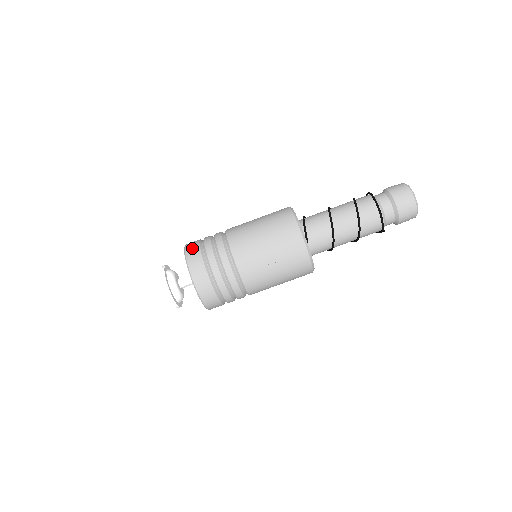
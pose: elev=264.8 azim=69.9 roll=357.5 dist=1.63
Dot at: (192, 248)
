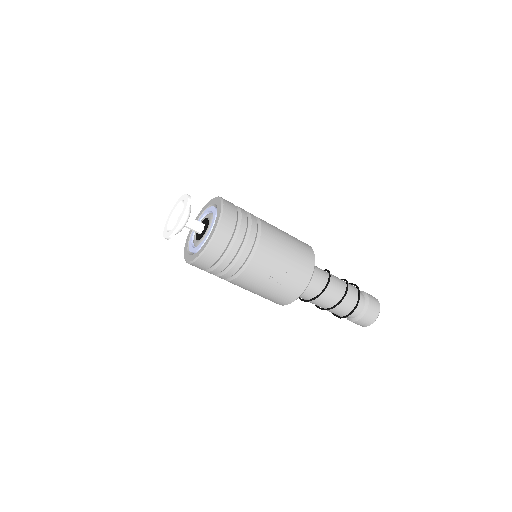
Dot at: (231, 209)
